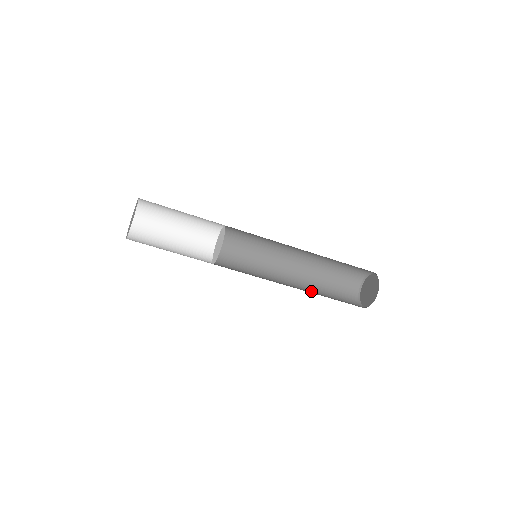
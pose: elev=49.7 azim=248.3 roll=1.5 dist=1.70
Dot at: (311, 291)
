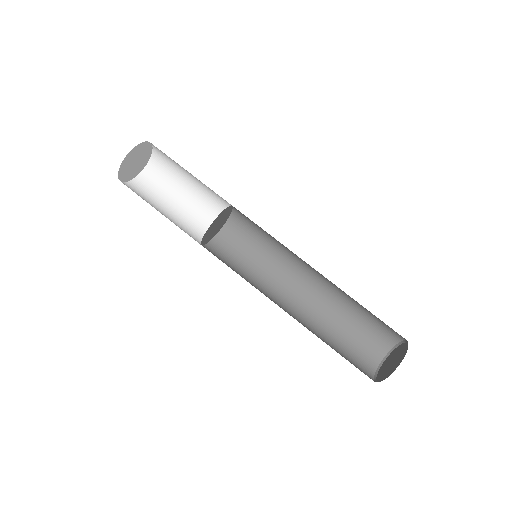
Dot at: occluded
